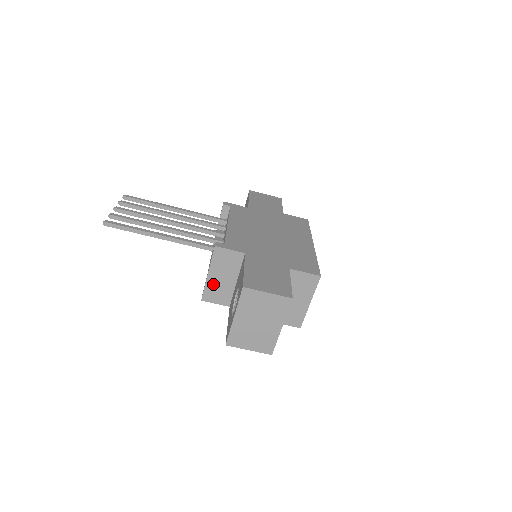
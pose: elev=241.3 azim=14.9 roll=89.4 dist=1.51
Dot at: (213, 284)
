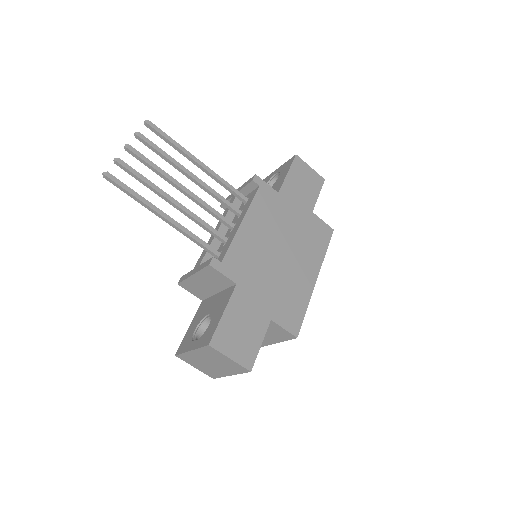
Dot at: (194, 282)
